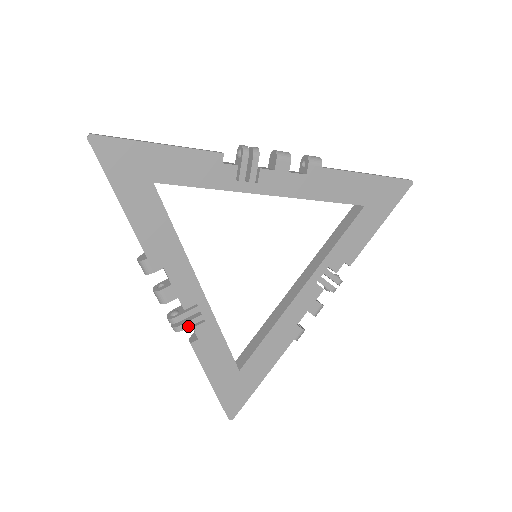
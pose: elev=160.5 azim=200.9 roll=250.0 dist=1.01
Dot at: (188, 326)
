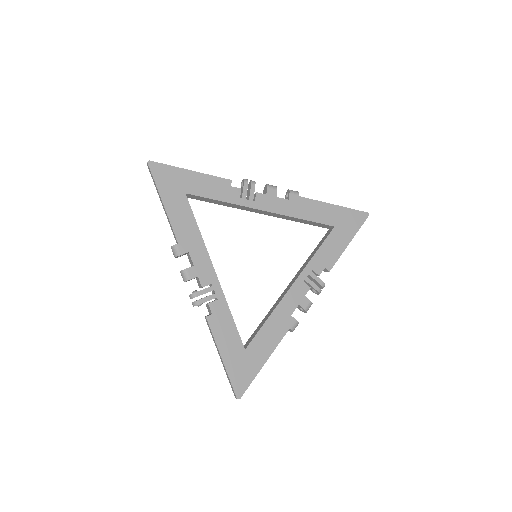
Dot at: (204, 301)
